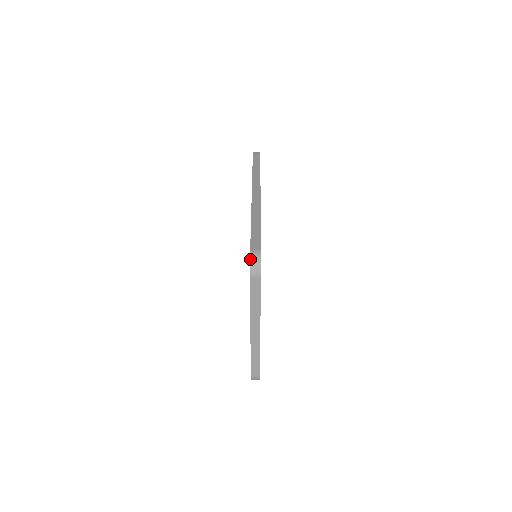
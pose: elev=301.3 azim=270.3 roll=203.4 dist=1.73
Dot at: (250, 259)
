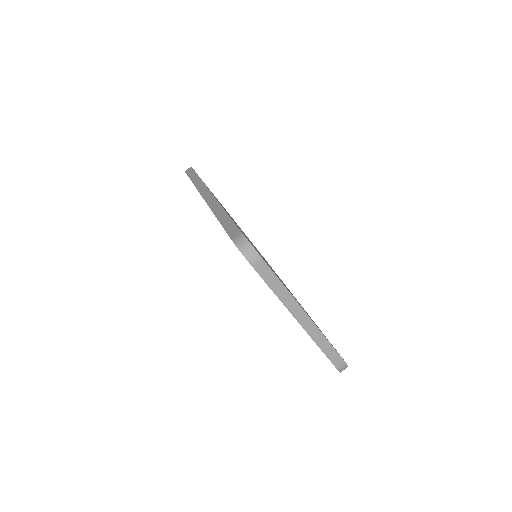
Dot at: (238, 249)
